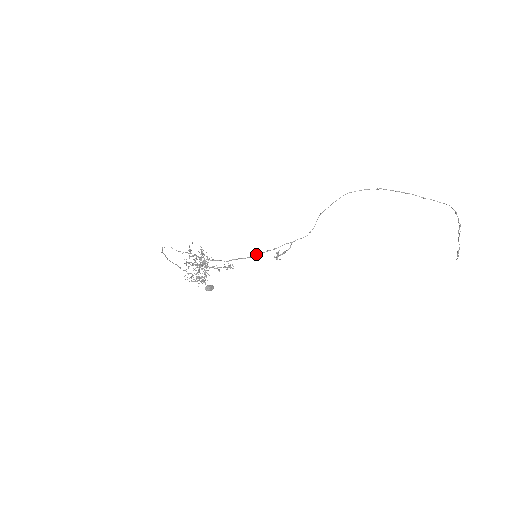
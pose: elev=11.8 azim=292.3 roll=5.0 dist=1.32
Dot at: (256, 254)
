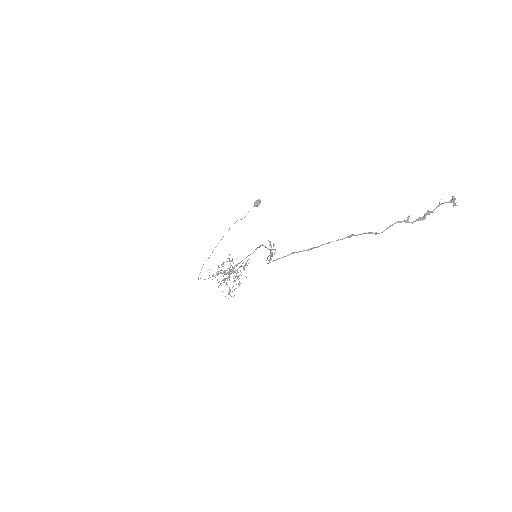
Dot at: (256, 248)
